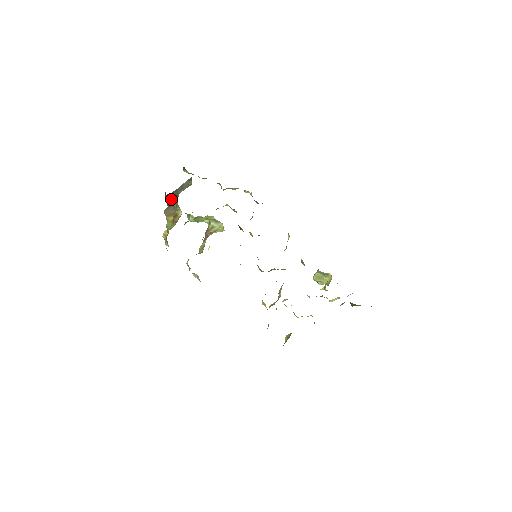
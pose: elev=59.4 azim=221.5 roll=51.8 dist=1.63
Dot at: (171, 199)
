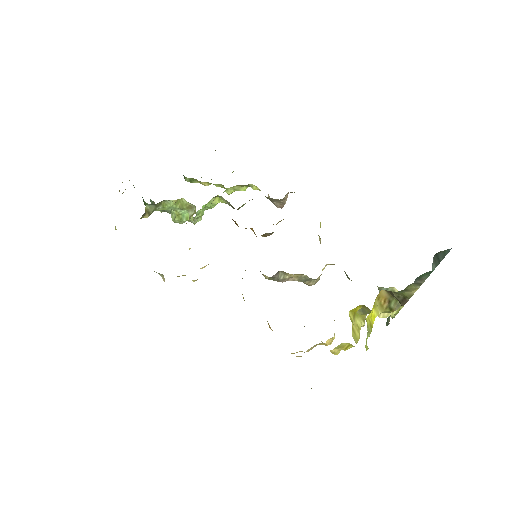
Dot at: (129, 180)
